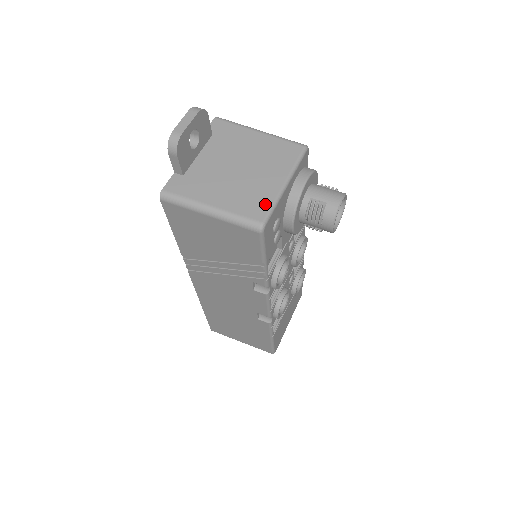
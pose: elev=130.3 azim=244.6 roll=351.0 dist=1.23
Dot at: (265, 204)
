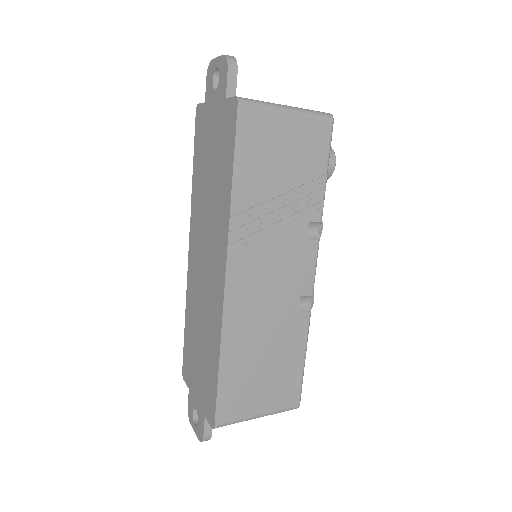
Dot at: occluded
